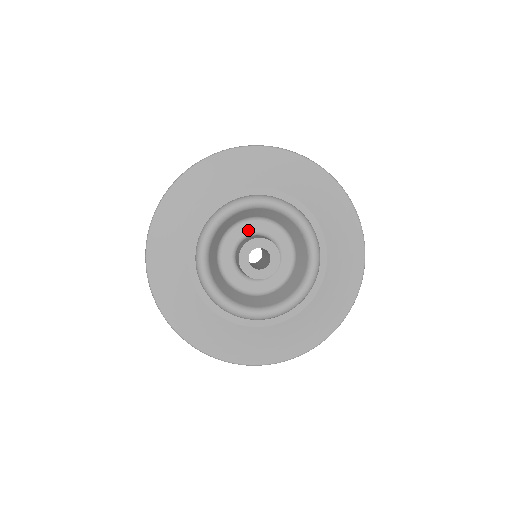
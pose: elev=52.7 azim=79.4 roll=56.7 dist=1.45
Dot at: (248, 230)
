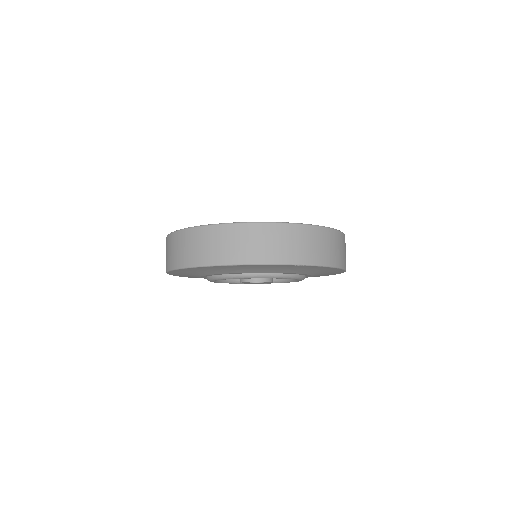
Dot at: occluded
